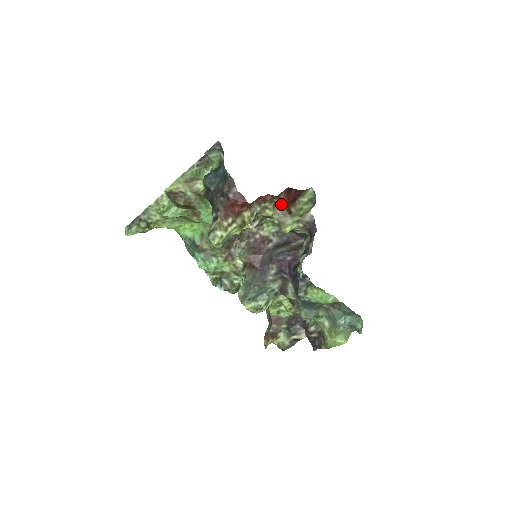
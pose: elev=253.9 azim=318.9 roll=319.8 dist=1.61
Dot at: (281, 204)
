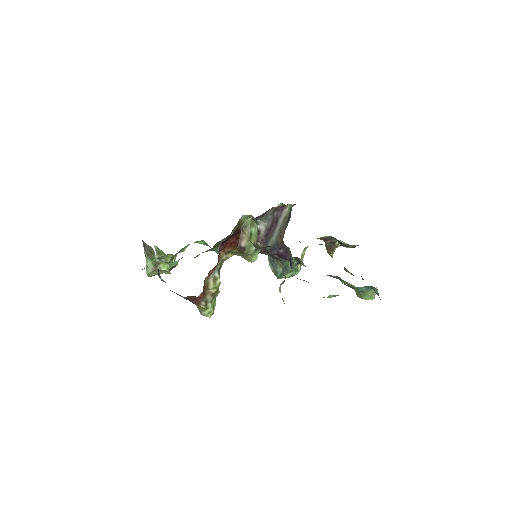
Dot at: (229, 251)
